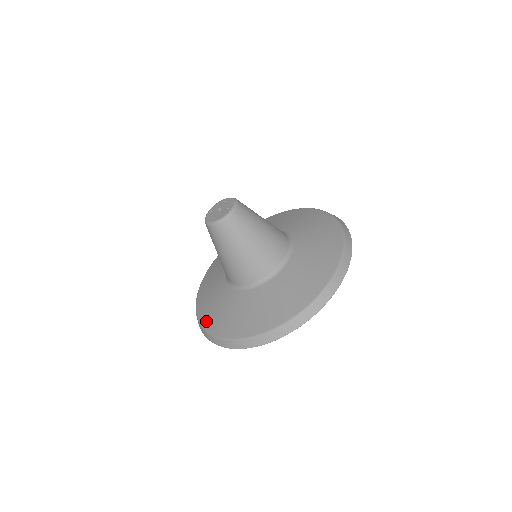
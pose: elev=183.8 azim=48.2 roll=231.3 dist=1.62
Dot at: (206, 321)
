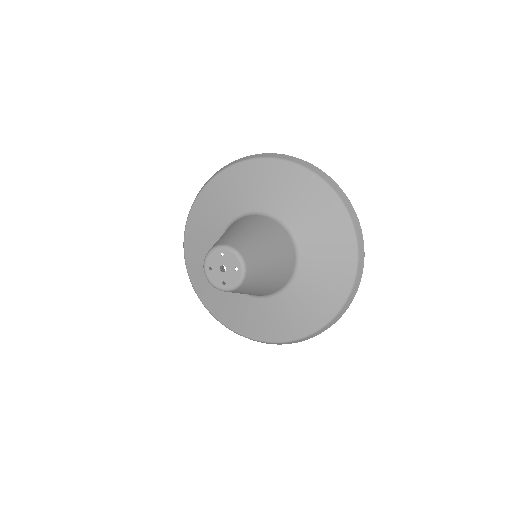
Dot at: (231, 324)
